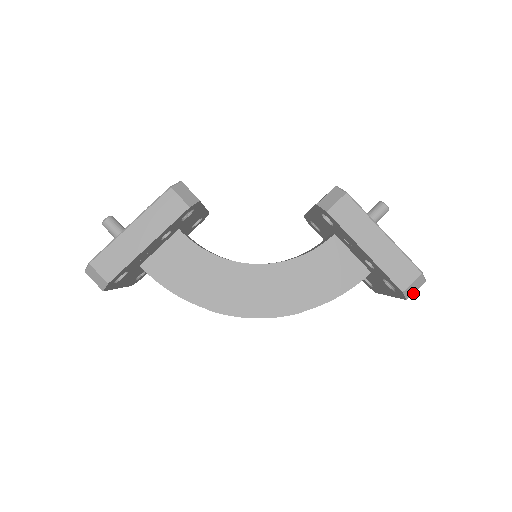
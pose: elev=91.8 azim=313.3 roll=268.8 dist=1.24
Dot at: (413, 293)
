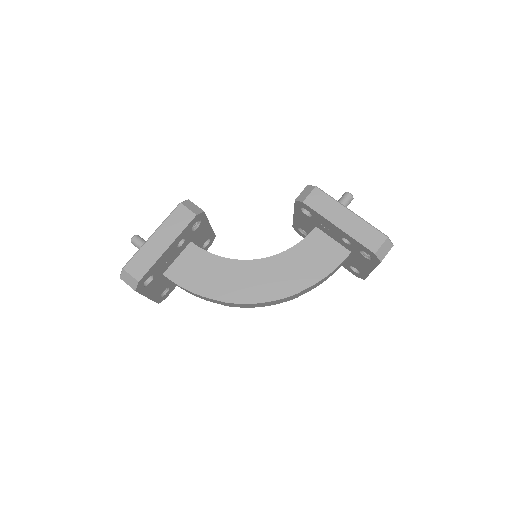
Dot at: occluded
